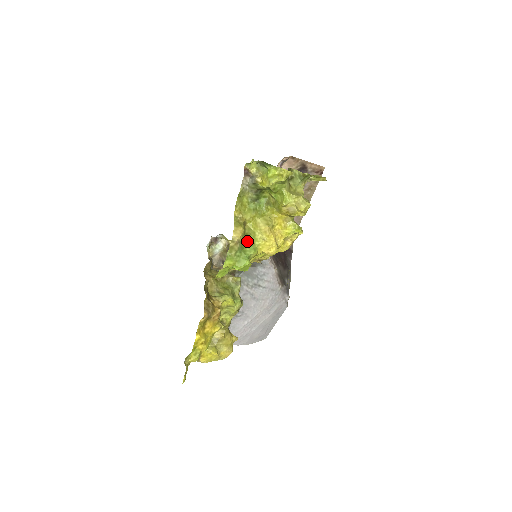
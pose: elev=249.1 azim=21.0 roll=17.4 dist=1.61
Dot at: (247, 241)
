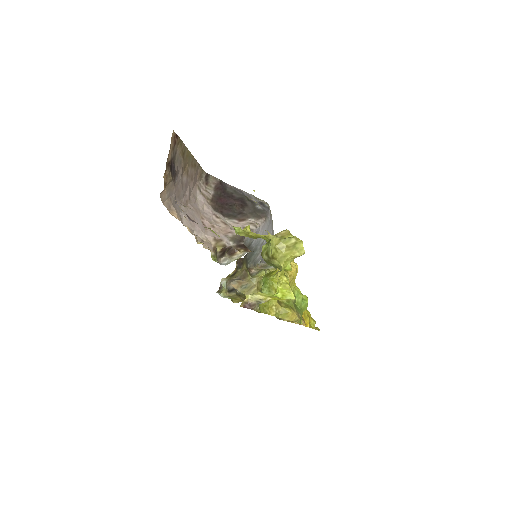
Dot at: (293, 302)
